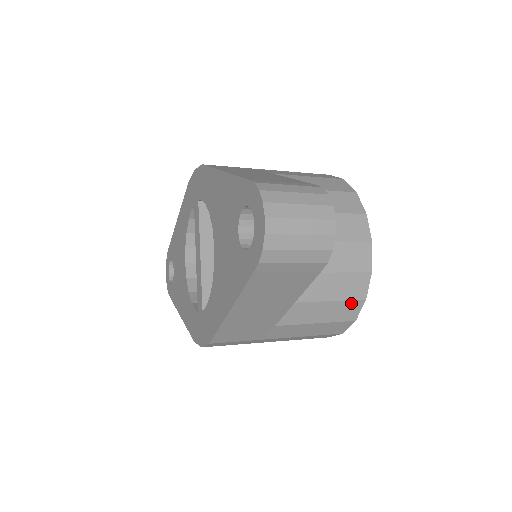
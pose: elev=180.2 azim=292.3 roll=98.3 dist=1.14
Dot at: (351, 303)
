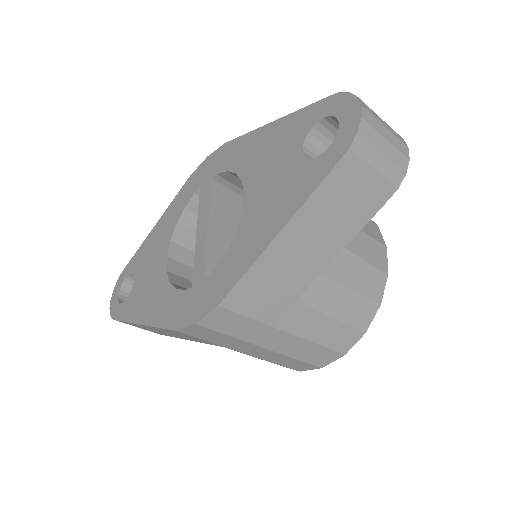
Dot at: (368, 303)
